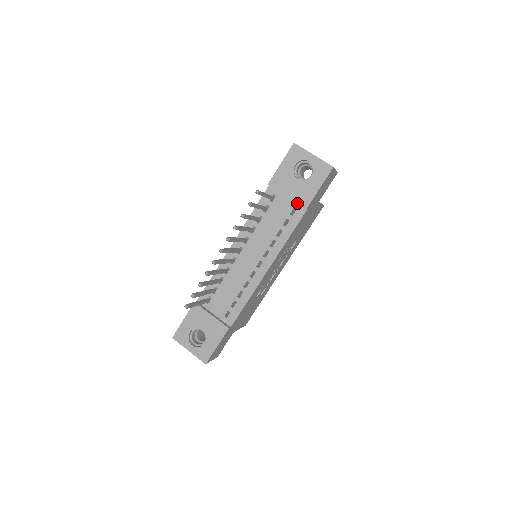
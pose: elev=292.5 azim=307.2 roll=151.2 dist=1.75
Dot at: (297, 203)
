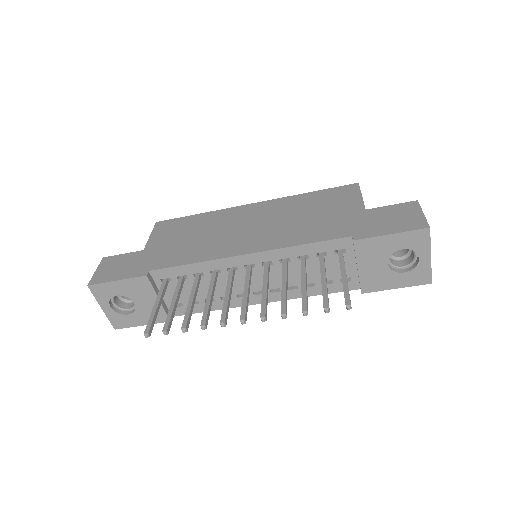
Dot at: (360, 282)
